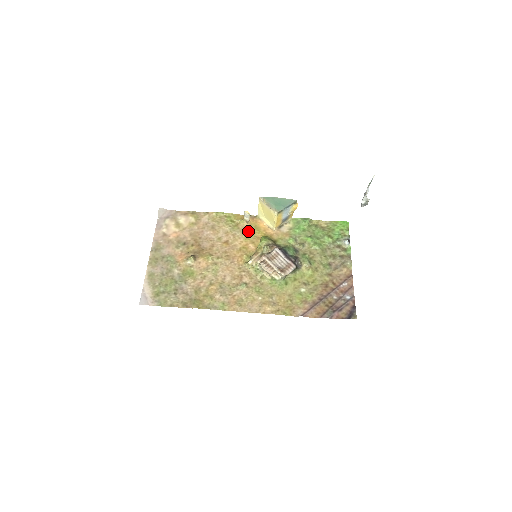
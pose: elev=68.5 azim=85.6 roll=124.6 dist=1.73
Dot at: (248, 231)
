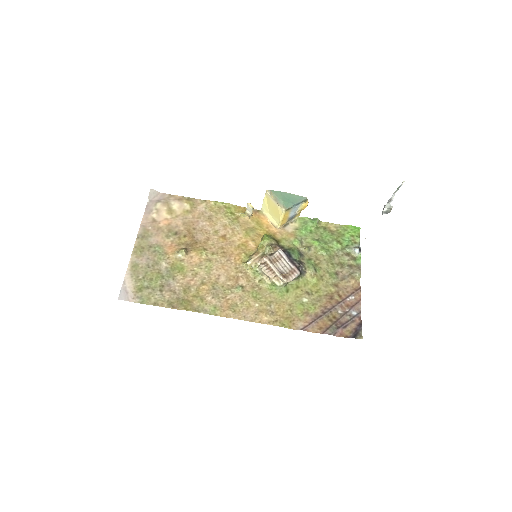
Dot at: (249, 226)
